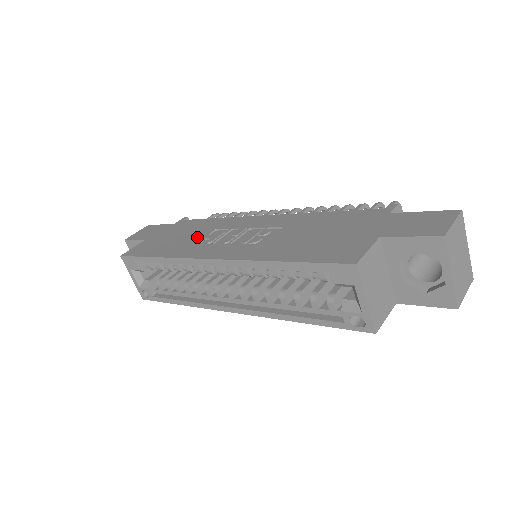
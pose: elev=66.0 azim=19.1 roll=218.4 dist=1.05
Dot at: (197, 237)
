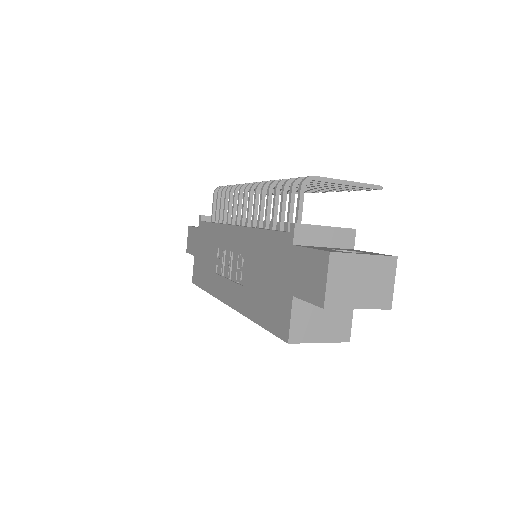
Dot at: (213, 261)
